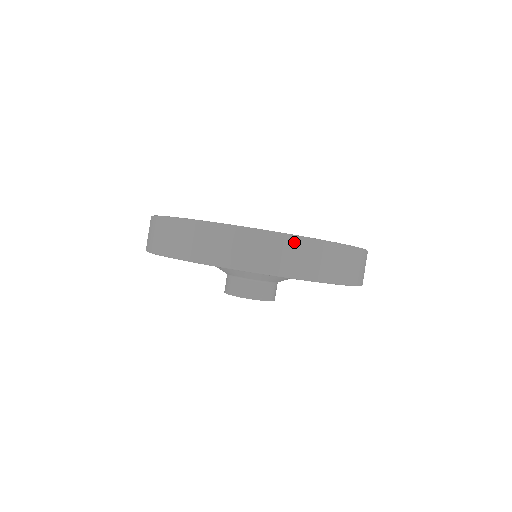
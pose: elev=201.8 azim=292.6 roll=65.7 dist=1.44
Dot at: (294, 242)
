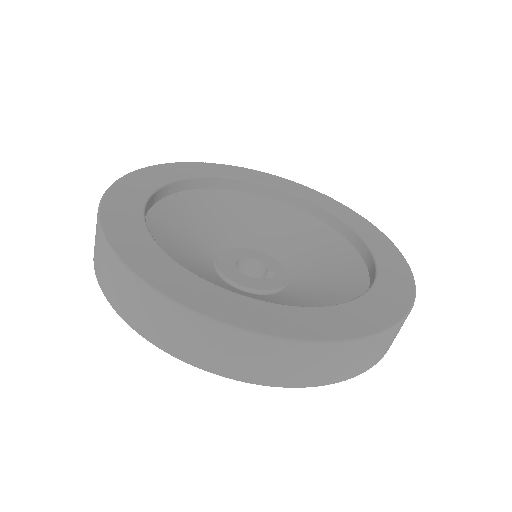
Dot at: occluded
